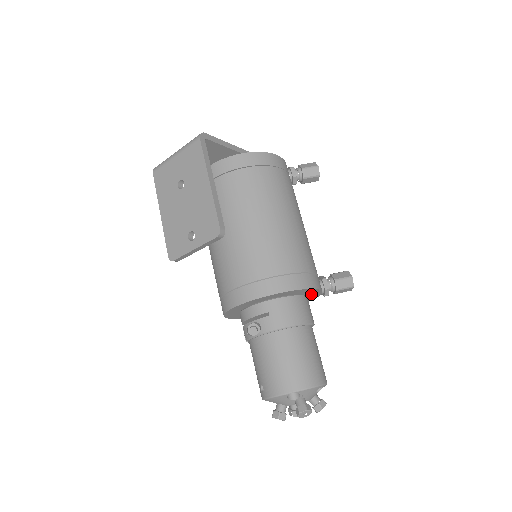
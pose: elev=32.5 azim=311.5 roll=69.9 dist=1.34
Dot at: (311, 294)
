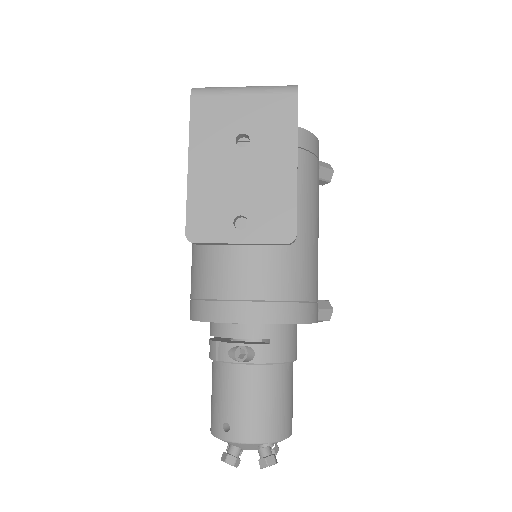
Dot at: occluded
